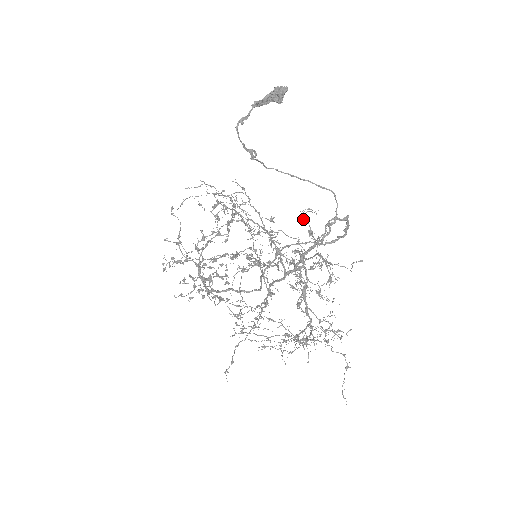
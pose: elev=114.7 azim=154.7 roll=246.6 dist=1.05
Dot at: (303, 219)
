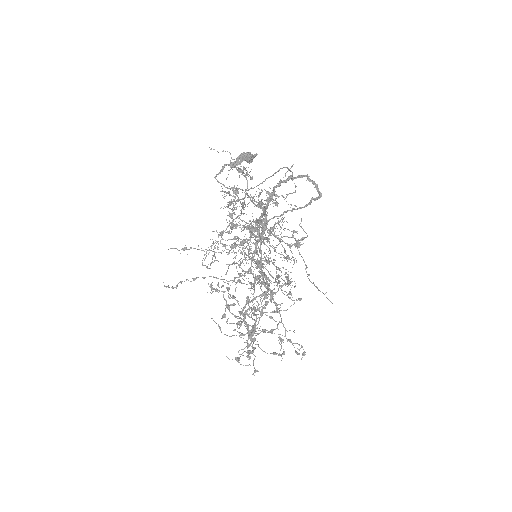
Dot at: occluded
